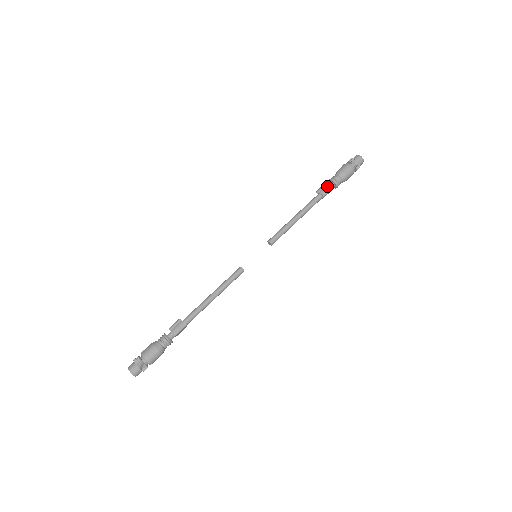
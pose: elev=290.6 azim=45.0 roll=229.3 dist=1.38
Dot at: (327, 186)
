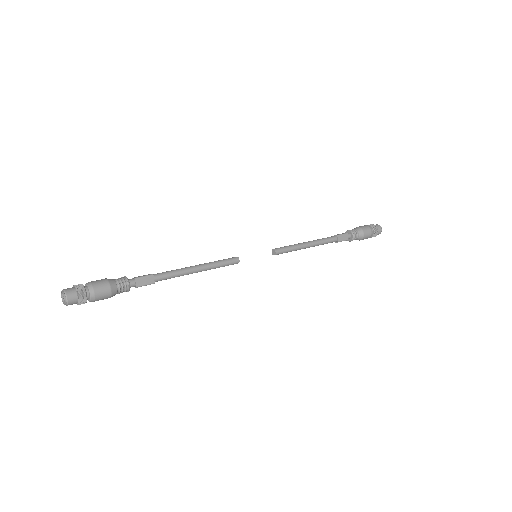
Dot at: occluded
